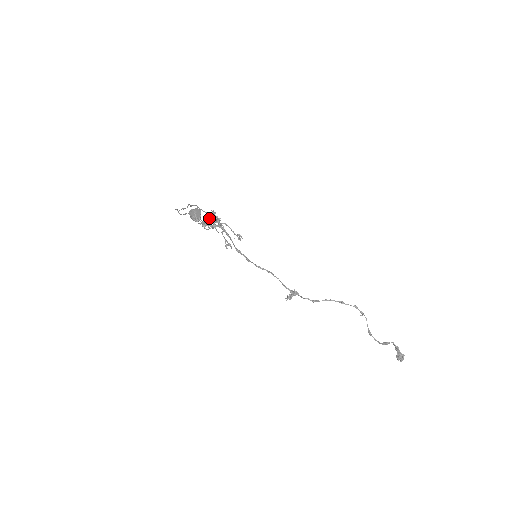
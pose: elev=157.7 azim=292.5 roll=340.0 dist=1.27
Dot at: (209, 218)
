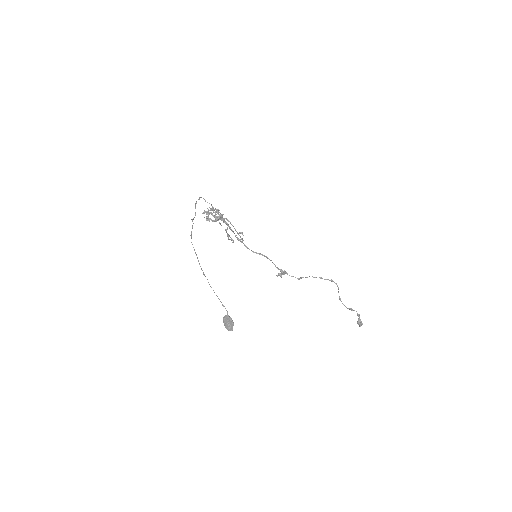
Dot at: (212, 210)
